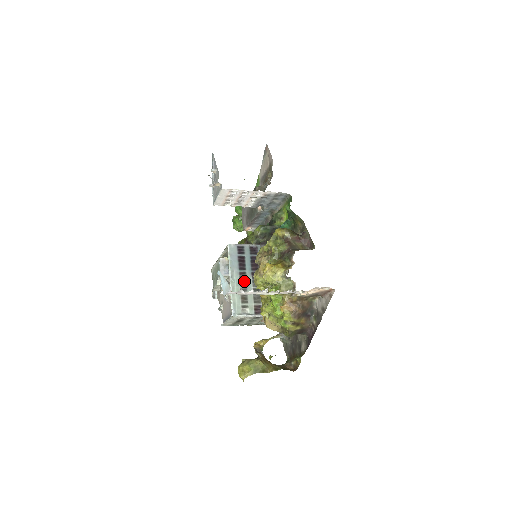
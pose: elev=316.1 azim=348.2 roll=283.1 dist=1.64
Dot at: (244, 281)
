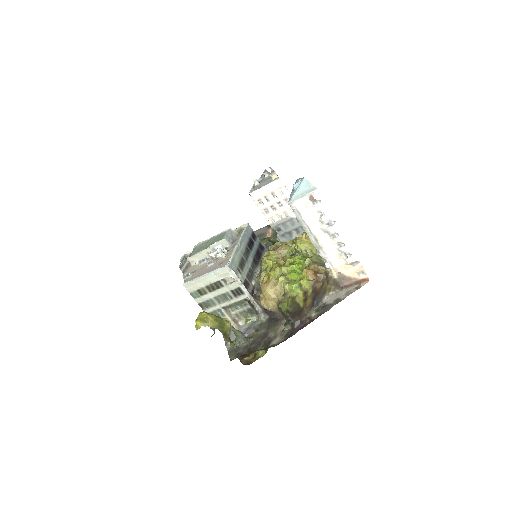
Dot at: (247, 255)
